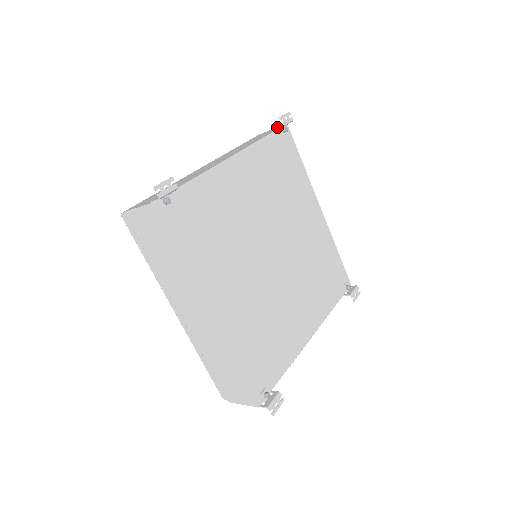
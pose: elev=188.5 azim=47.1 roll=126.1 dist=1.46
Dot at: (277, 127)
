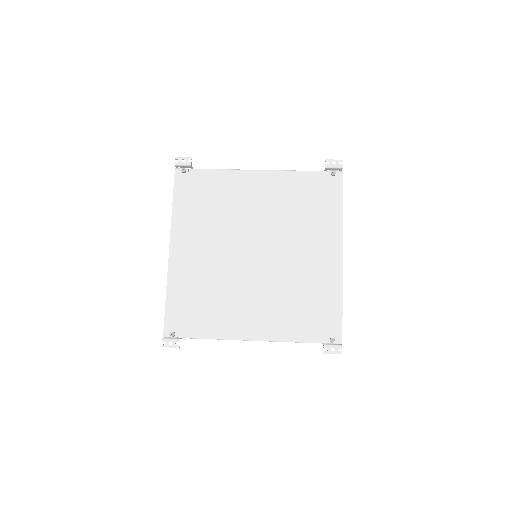
Dot at: occluded
